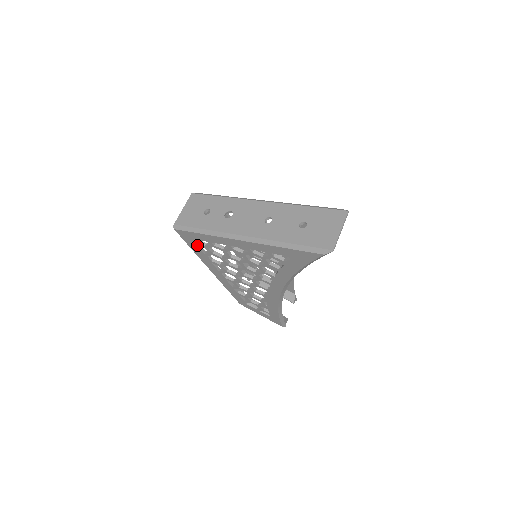
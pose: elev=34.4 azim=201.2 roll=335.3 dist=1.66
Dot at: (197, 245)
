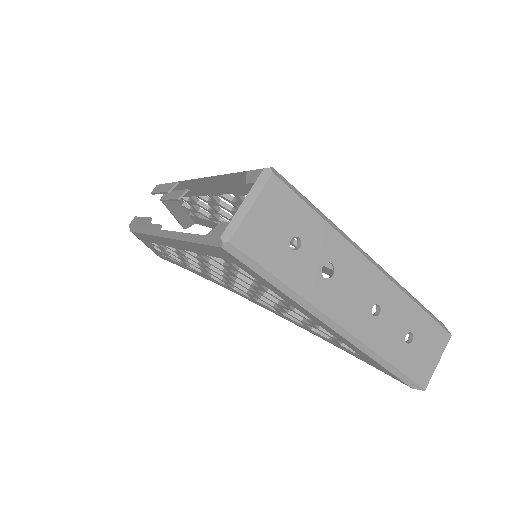
Dot at: (220, 257)
